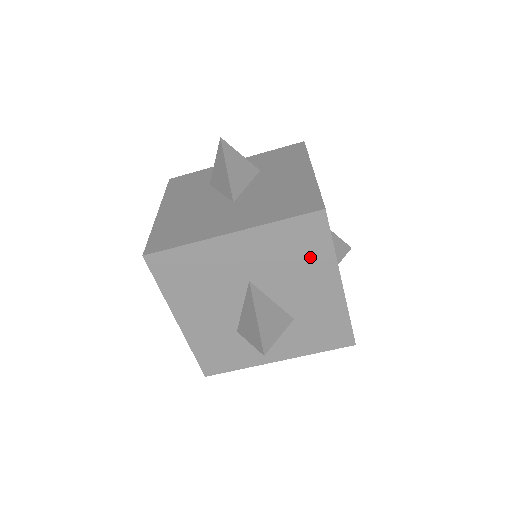
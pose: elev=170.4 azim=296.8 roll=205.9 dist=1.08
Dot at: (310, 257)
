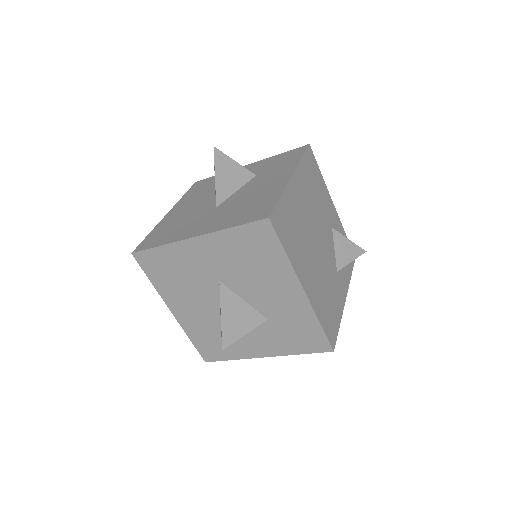
Dot at: (267, 262)
